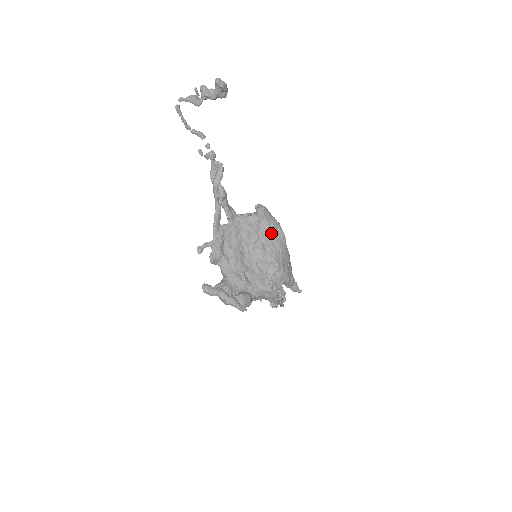
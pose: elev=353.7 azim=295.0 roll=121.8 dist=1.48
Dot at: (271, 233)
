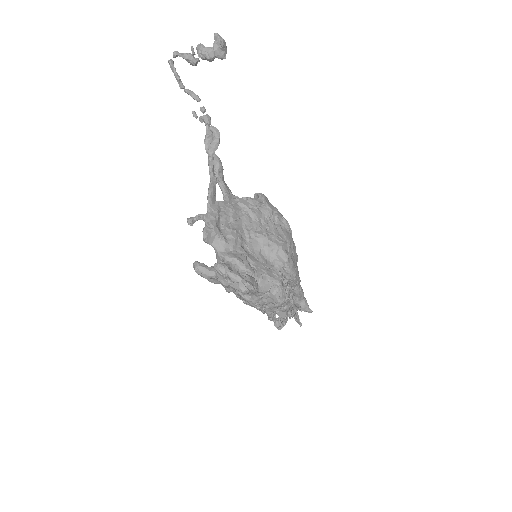
Dot at: (275, 221)
